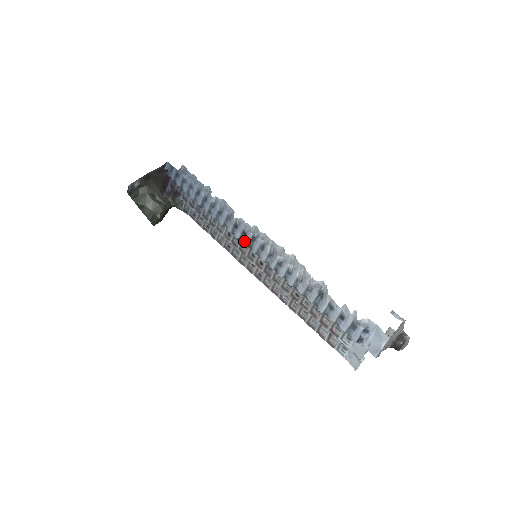
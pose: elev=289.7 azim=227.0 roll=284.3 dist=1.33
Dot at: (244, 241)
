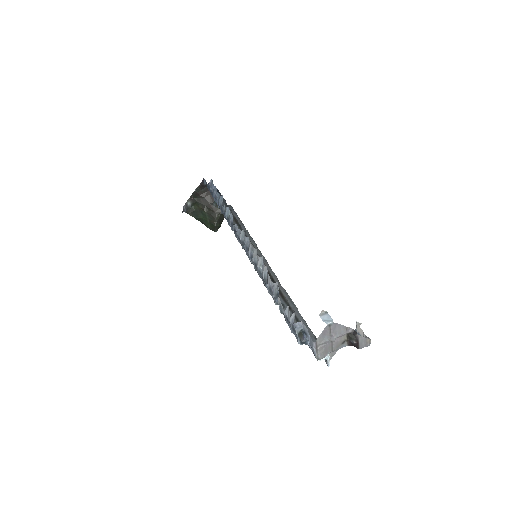
Dot at: (241, 245)
